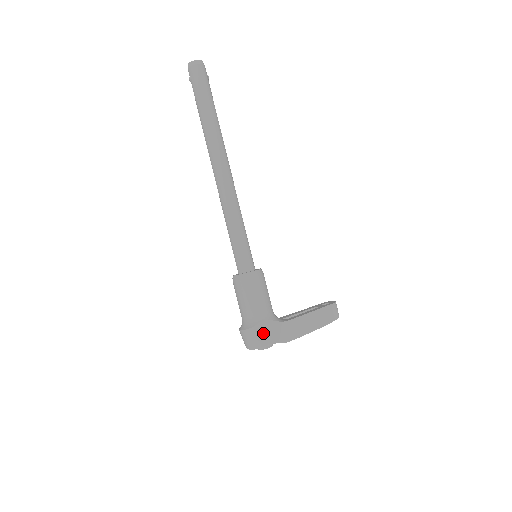
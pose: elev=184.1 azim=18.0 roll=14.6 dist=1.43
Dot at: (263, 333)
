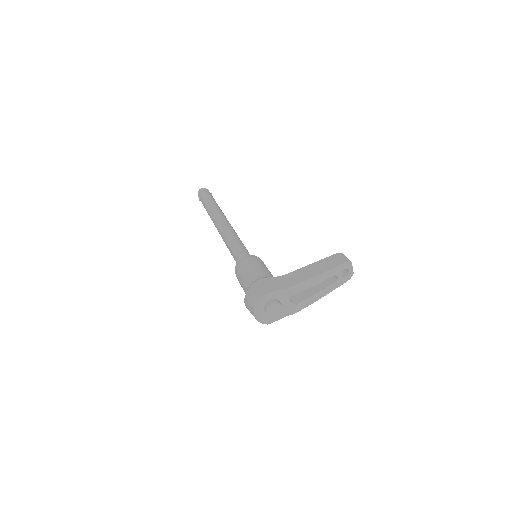
Dot at: (259, 288)
